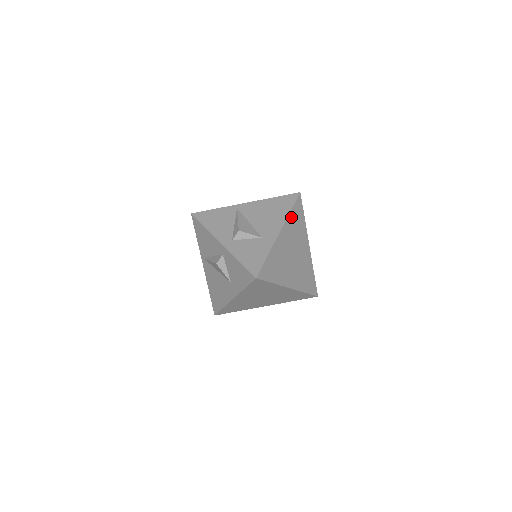
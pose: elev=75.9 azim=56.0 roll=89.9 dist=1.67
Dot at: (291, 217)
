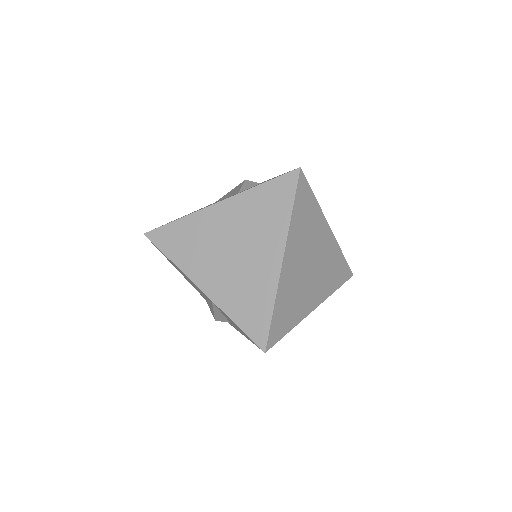
Dot at: (338, 255)
